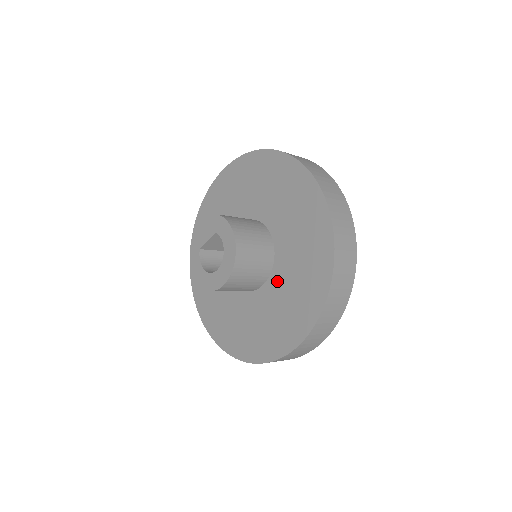
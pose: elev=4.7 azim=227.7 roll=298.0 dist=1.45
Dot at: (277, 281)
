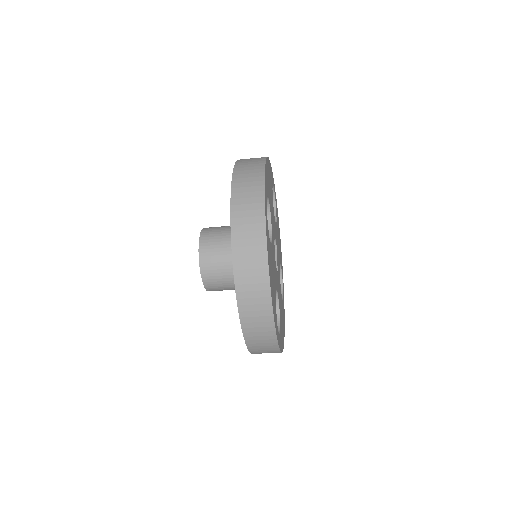
Dot at: occluded
